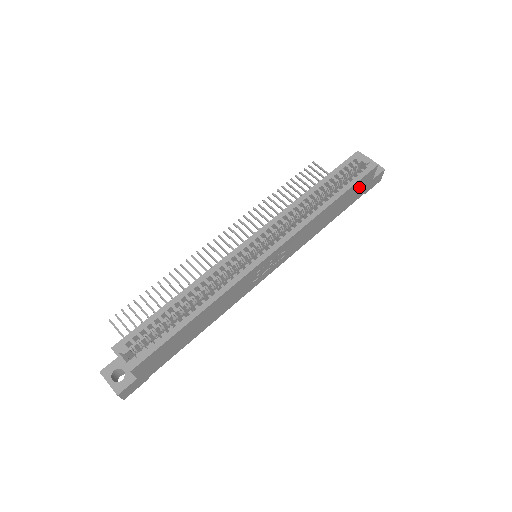
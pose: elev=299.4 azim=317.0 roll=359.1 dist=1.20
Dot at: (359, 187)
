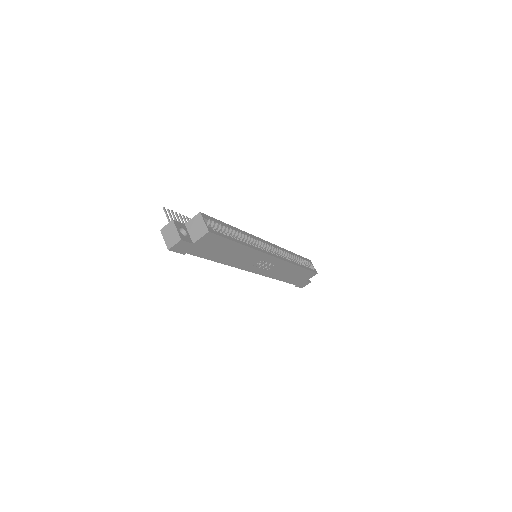
Dot at: (304, 276)
